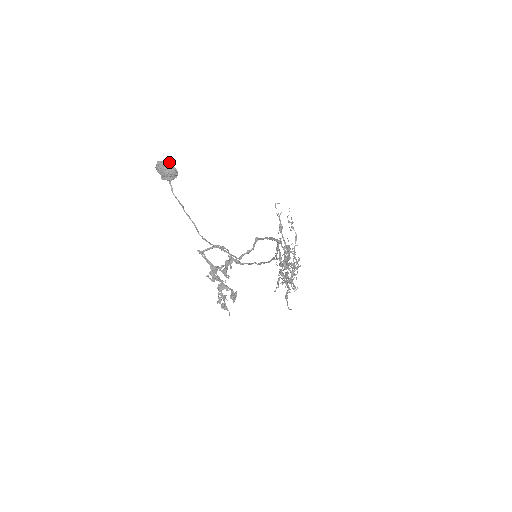
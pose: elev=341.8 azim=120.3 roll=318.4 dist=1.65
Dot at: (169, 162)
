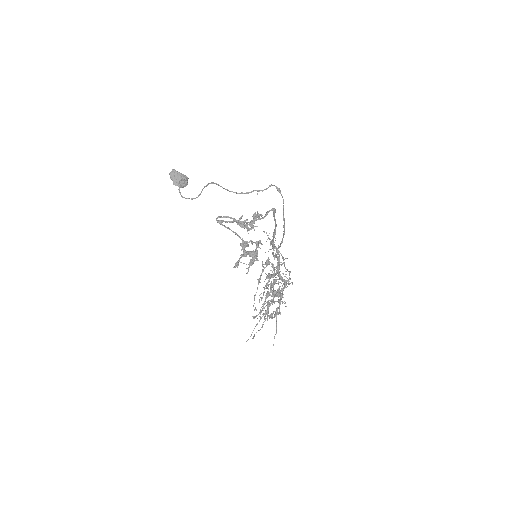
Dot at: occluded
